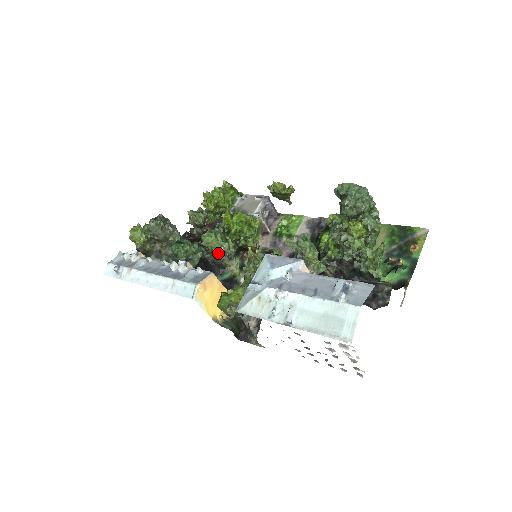
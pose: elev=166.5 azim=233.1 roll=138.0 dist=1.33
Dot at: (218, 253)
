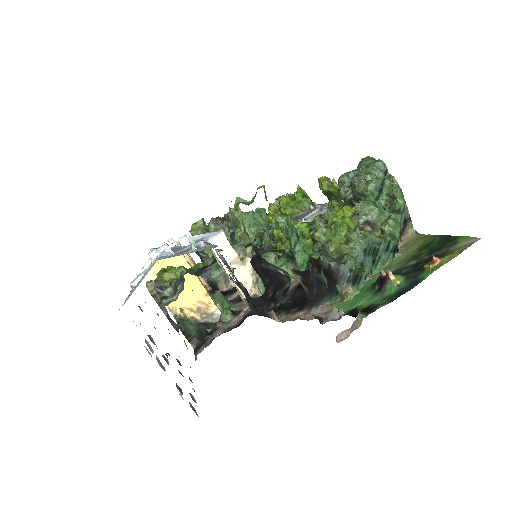
Dot at: occluded
